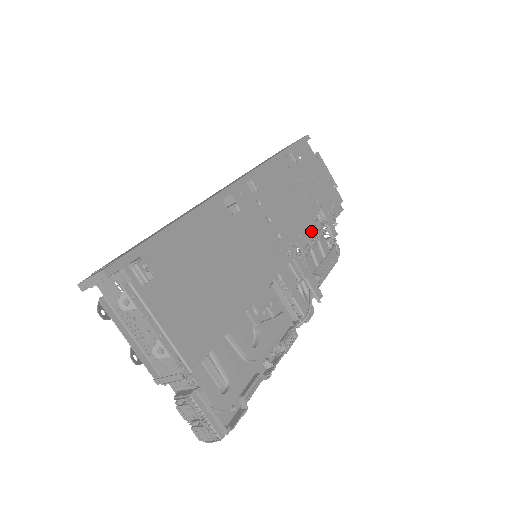
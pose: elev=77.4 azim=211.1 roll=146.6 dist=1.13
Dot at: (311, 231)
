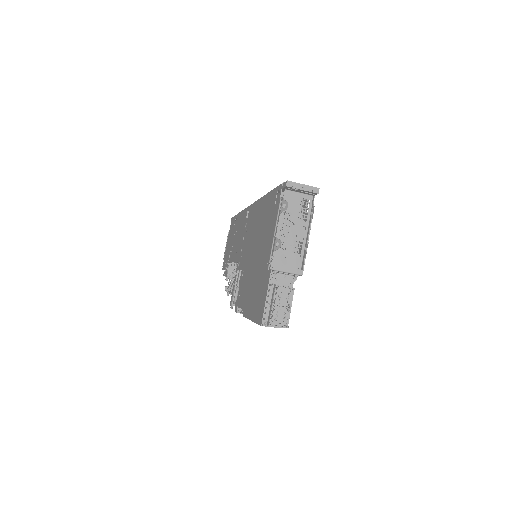
Dot at: occluded
